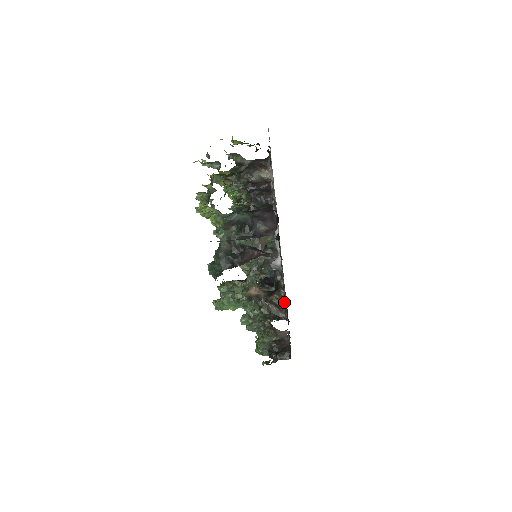
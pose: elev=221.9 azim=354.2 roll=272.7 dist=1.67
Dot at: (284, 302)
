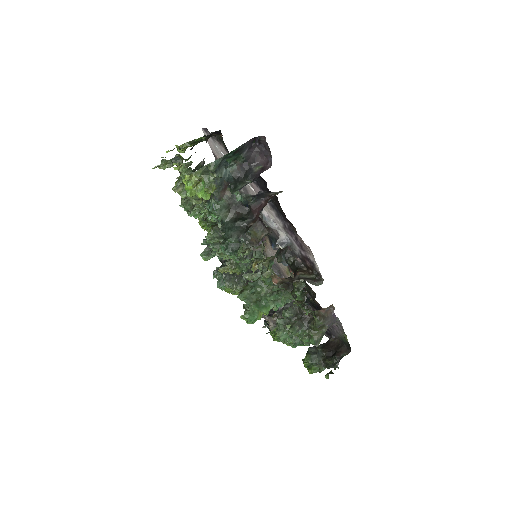
Dot at: (312, 273)
